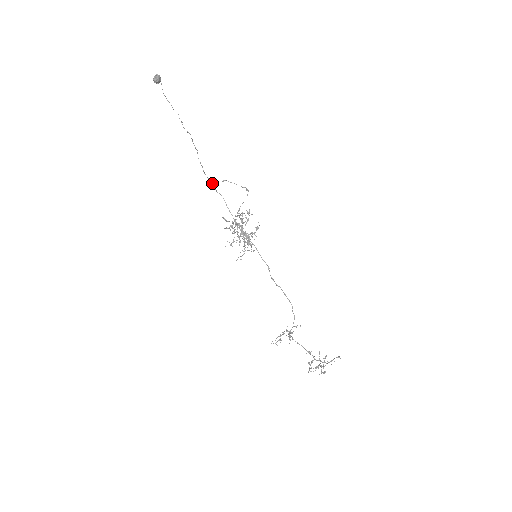
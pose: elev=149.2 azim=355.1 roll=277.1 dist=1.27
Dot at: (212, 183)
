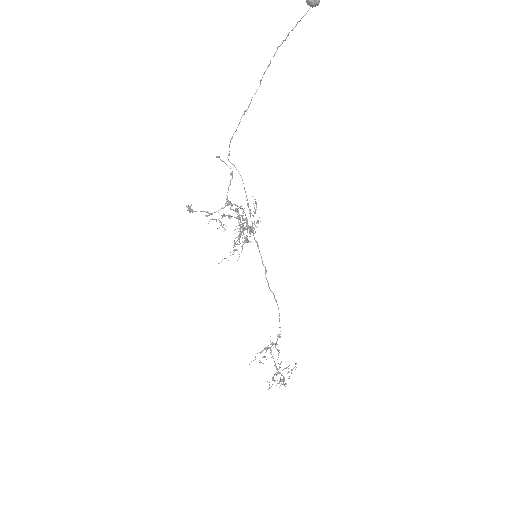
Dot at: occluded
